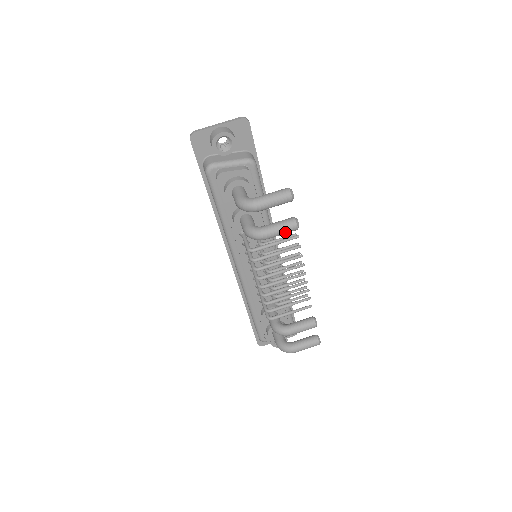
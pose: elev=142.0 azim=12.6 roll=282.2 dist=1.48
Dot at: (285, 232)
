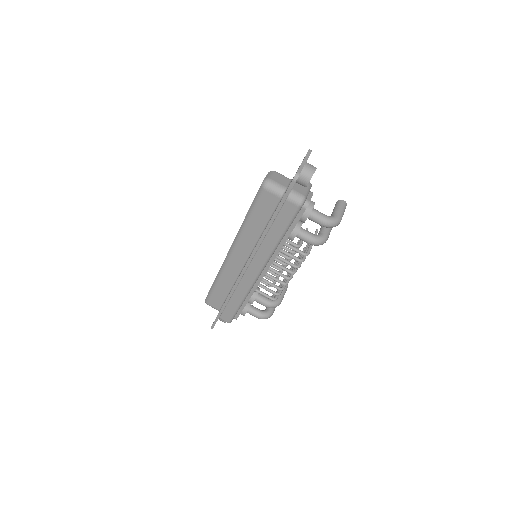
Dot at: occluded
